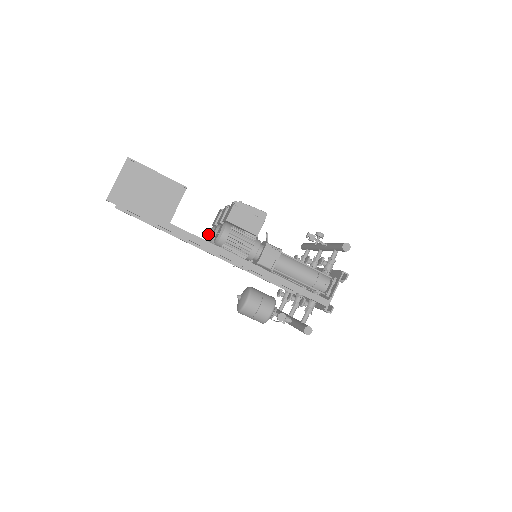
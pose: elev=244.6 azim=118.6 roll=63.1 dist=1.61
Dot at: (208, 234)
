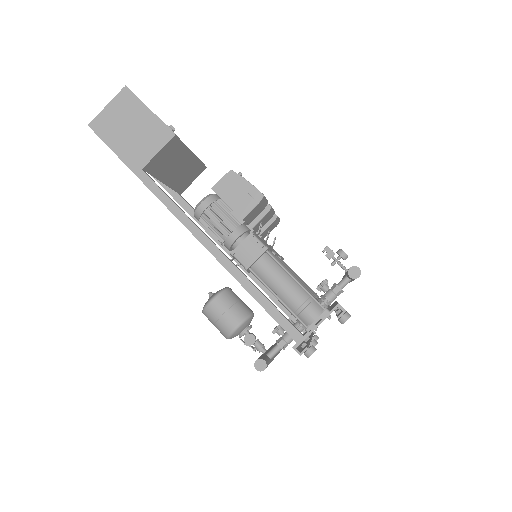
Dot at: occluded
